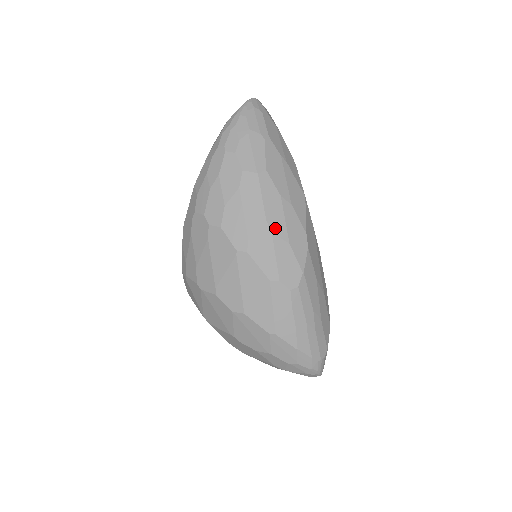
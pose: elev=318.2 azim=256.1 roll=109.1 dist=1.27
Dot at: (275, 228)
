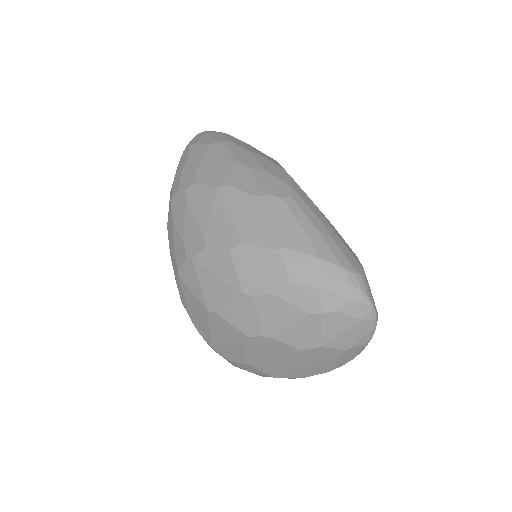
Dot at: (249, 164)
